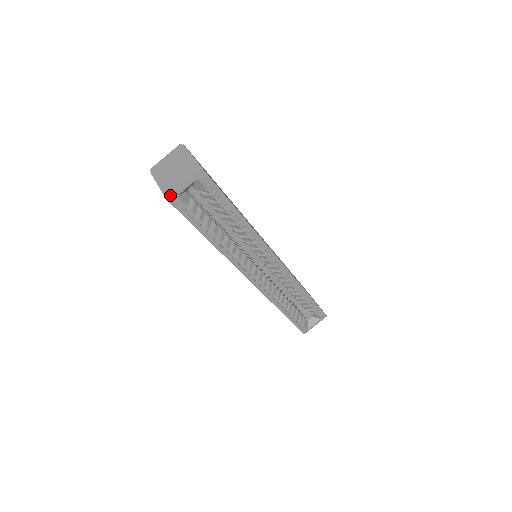
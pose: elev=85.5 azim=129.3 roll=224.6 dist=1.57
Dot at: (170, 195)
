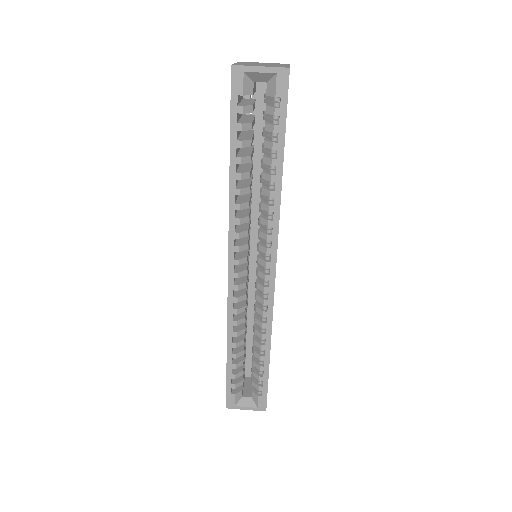
Dot at: occluded
